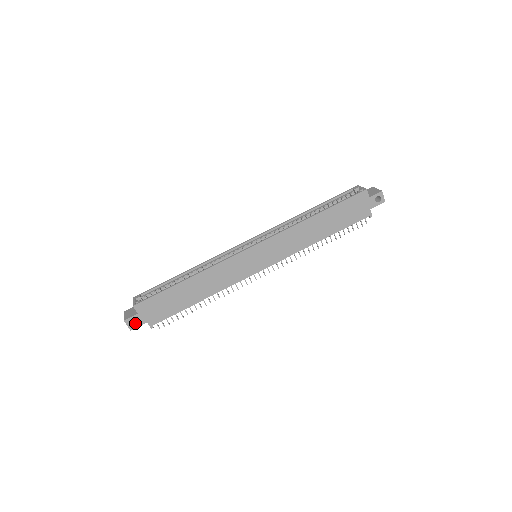
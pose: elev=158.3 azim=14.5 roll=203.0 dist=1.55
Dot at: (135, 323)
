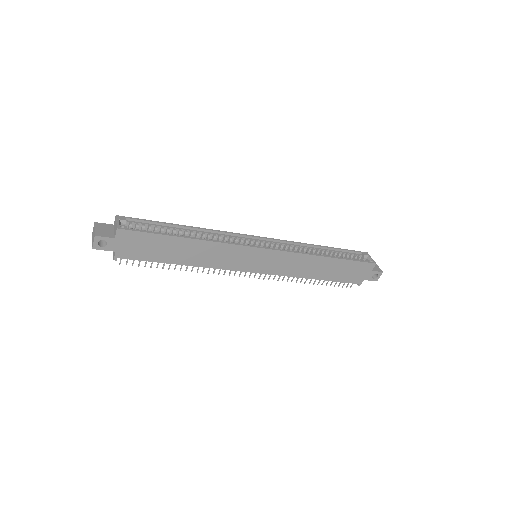
Dot at: (102, 244)
